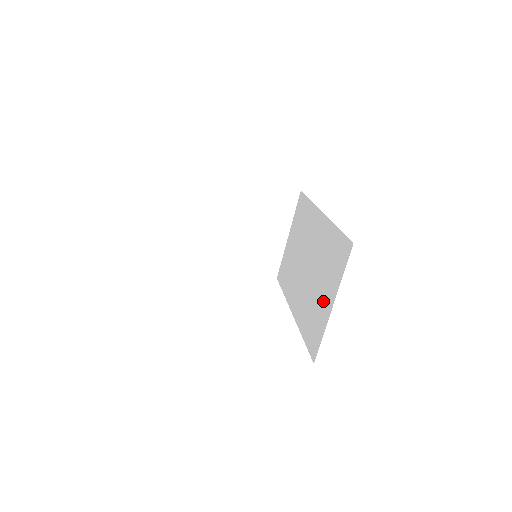
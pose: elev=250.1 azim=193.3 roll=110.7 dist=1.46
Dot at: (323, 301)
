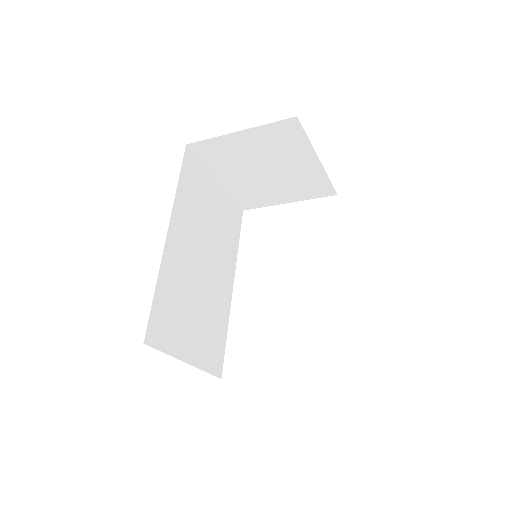
Dot at: occluded
